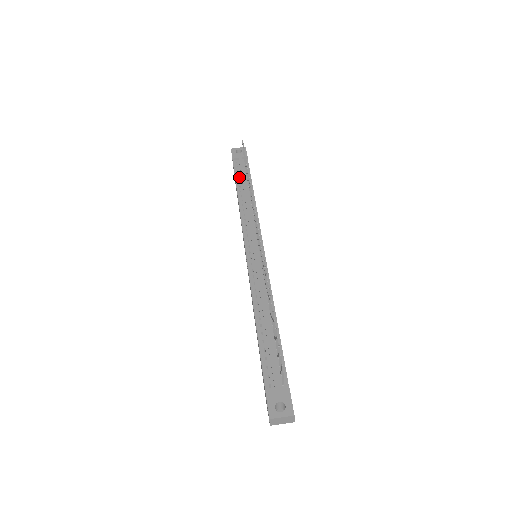
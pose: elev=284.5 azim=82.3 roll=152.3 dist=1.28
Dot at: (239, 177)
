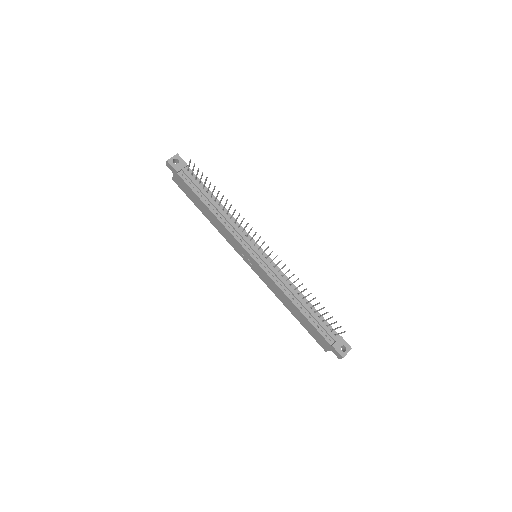
Dot at: (197, 190)
